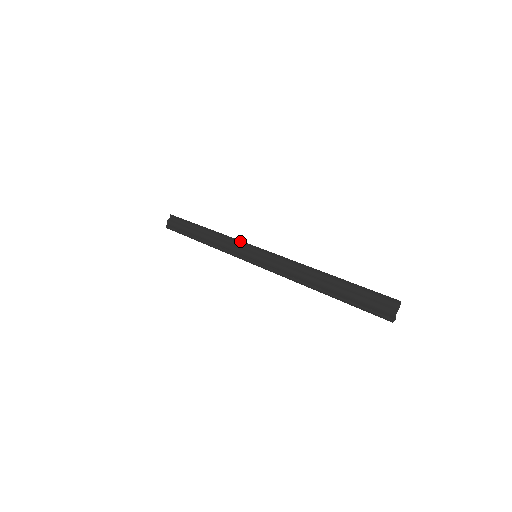
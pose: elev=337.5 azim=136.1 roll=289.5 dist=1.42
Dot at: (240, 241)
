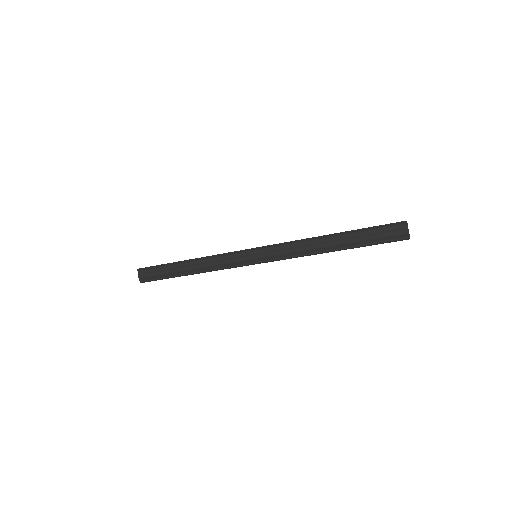
Dot at: (232, 252)
